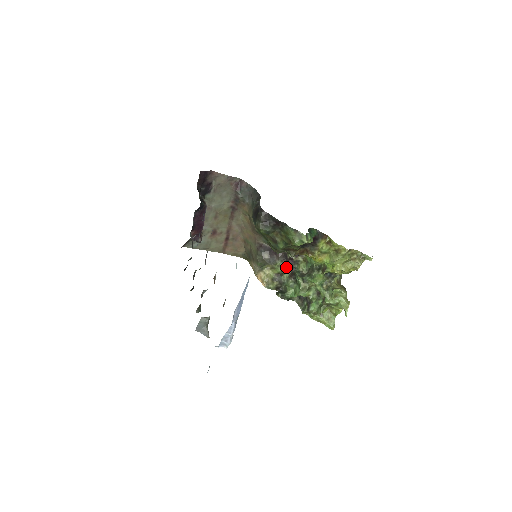
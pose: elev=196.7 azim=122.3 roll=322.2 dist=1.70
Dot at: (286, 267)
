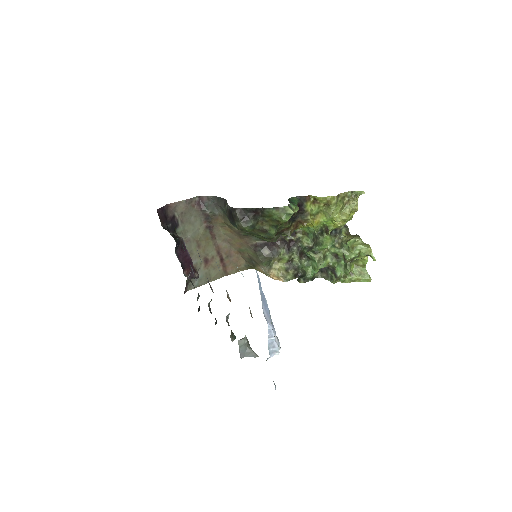
Dot at: (291, 251)
